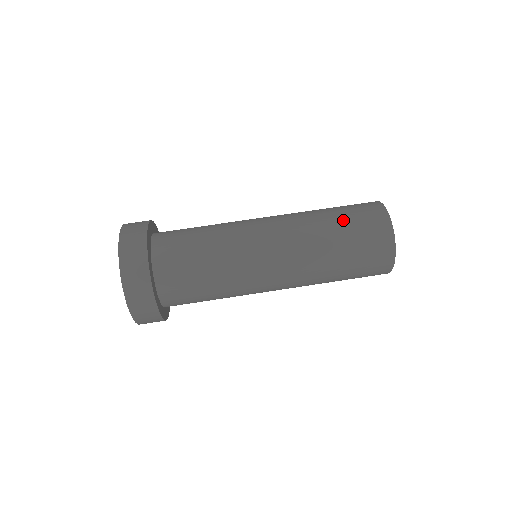
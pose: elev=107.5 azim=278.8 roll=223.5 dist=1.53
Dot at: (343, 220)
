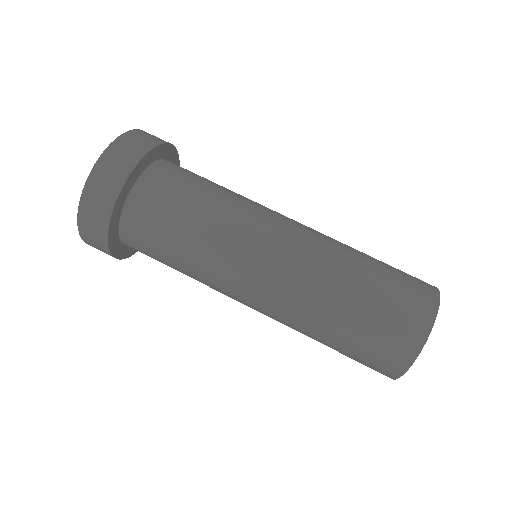
Dot at: (357, 324)
